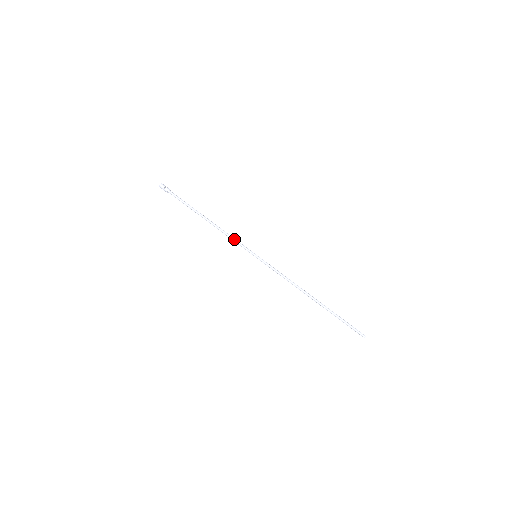
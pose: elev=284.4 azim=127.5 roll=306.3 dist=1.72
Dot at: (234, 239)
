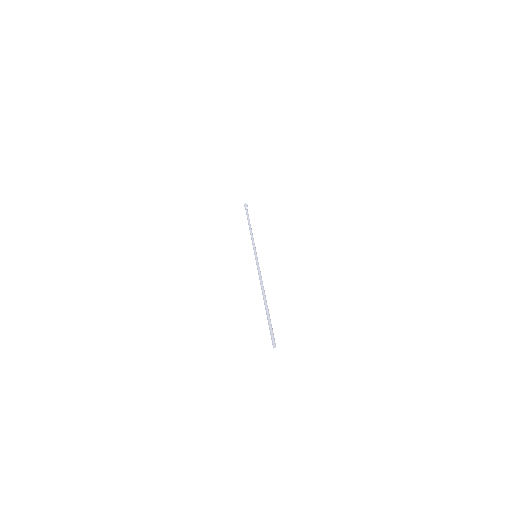
Dot at: occluded
